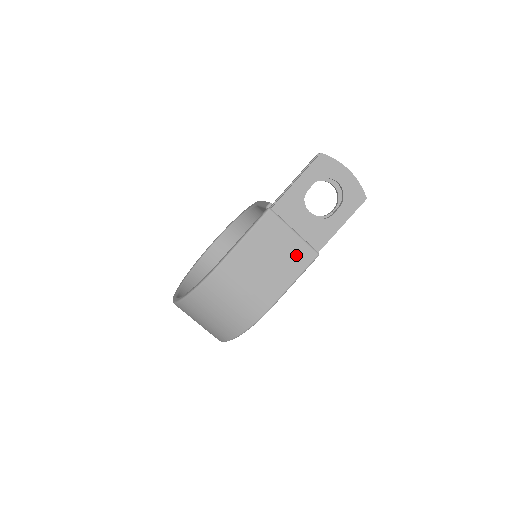
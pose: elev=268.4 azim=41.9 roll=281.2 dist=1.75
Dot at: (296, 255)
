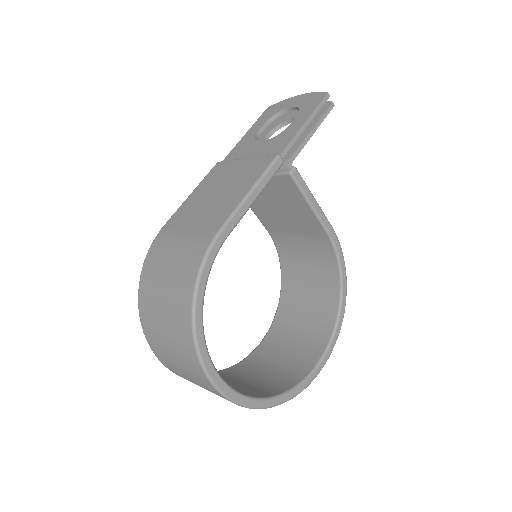
Dot at: (249, 171)
